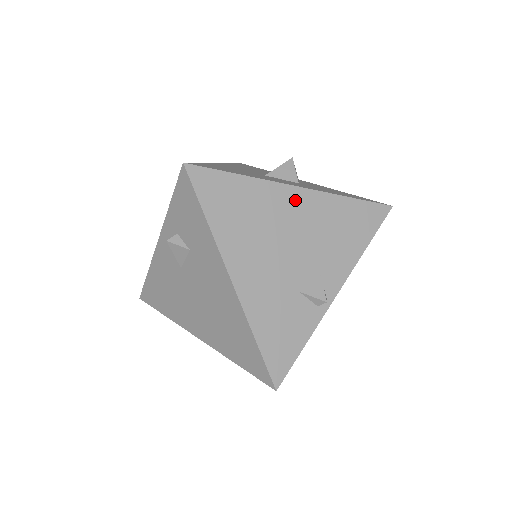
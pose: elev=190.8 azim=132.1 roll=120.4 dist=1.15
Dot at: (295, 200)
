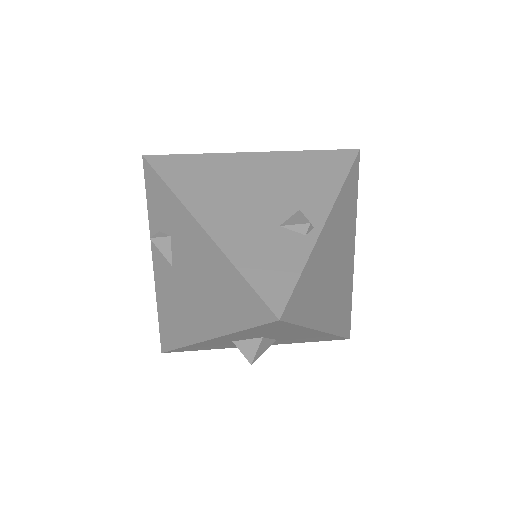
Dot at: (254, 161)
